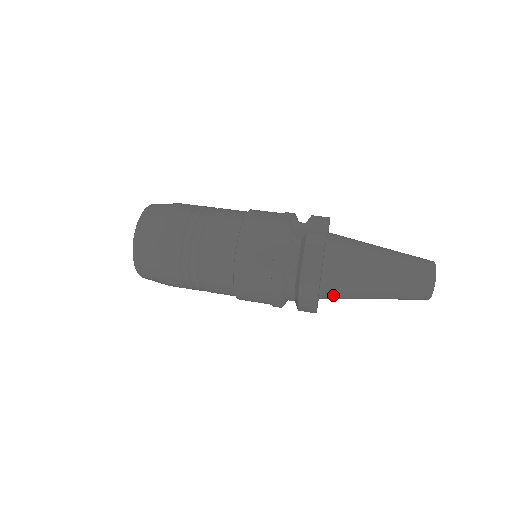
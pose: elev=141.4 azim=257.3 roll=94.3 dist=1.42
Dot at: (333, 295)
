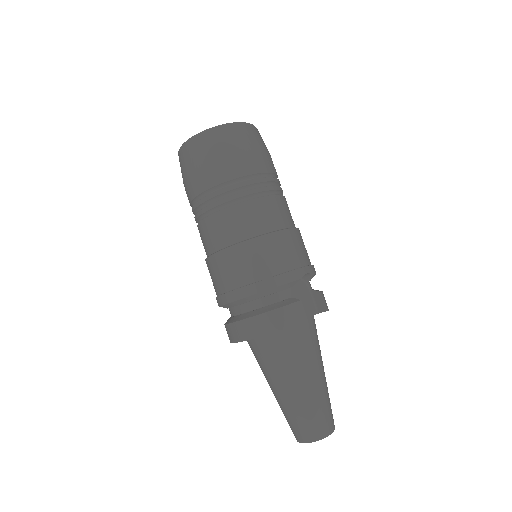
Dot at: (255, 351)
